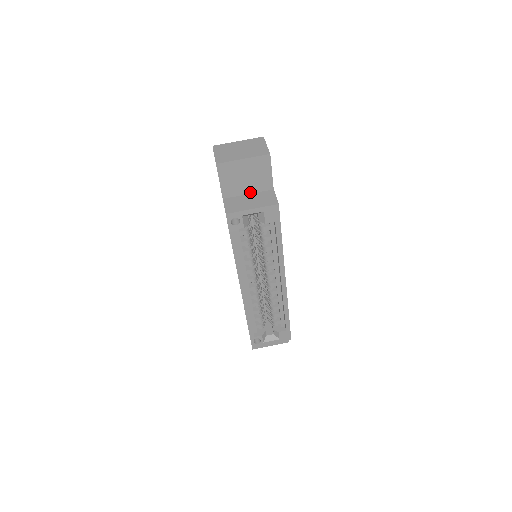
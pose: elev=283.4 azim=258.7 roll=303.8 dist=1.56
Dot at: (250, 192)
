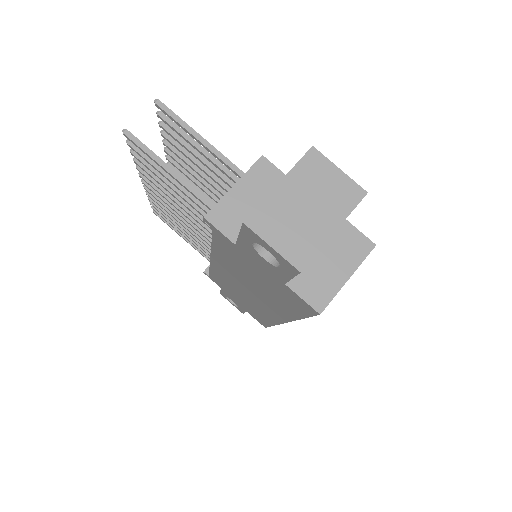
Dot at: occluded
